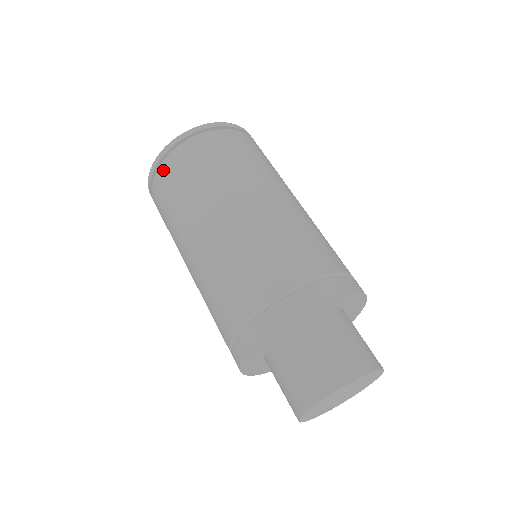
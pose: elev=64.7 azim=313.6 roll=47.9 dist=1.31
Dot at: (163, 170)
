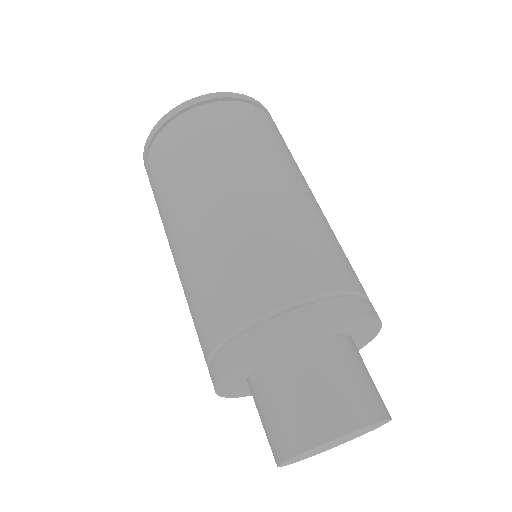
Dot at: occluded
